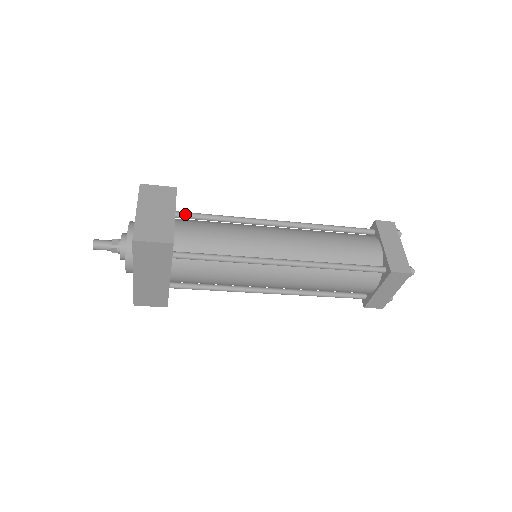
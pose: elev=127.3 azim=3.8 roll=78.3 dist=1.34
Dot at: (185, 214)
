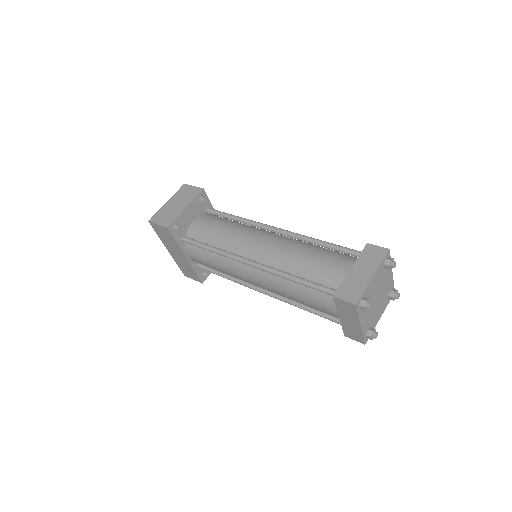
Dot at: (212, 211)
